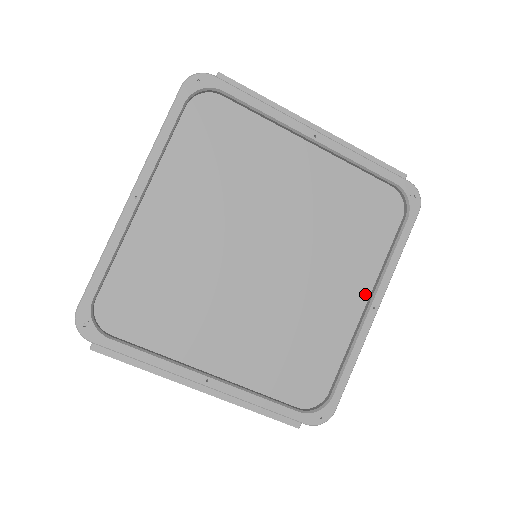
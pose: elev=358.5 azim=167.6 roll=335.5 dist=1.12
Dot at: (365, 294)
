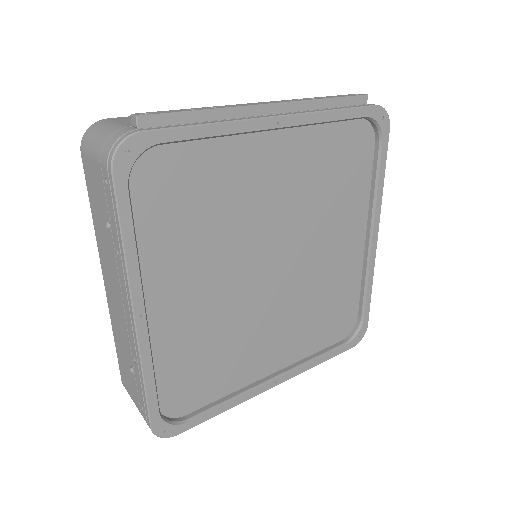
Dot at: (363, 229)
